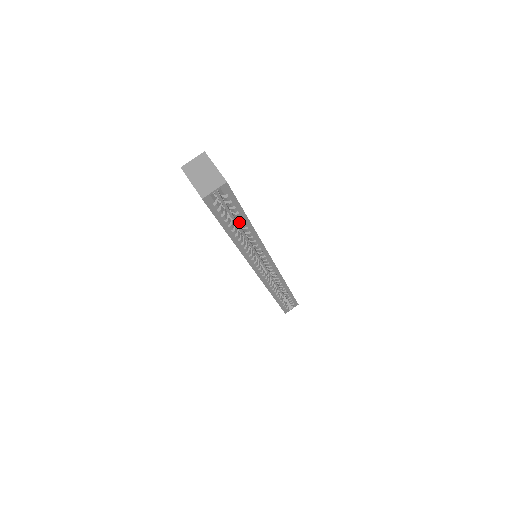
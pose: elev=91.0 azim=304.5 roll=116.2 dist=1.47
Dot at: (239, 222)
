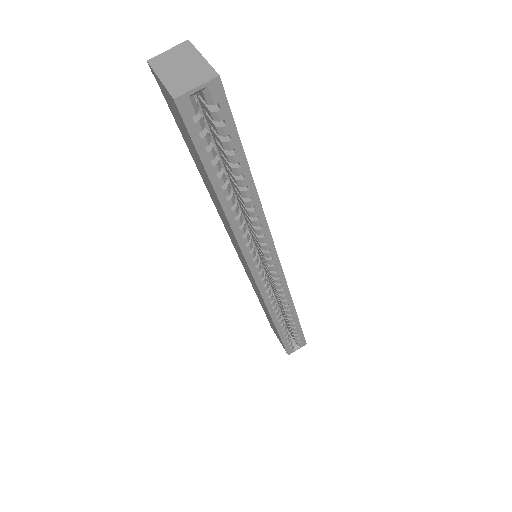
Dot at: (235, 174)
